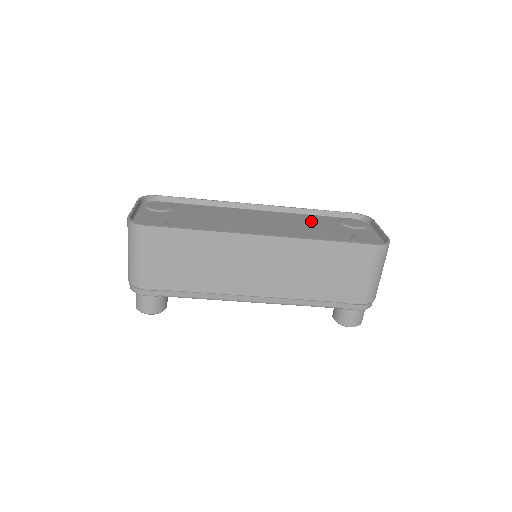
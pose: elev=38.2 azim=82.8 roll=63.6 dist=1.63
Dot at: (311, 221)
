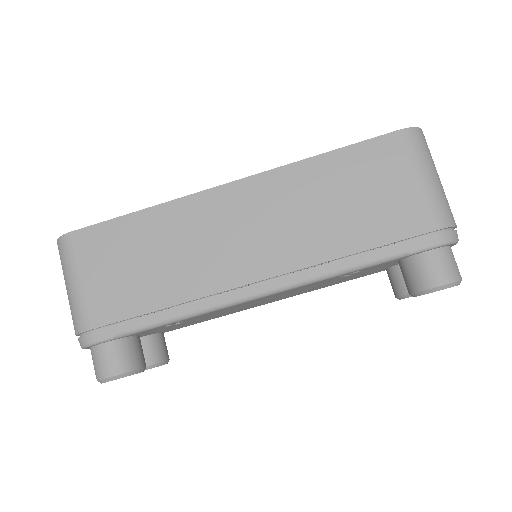
Dot at: occluded
